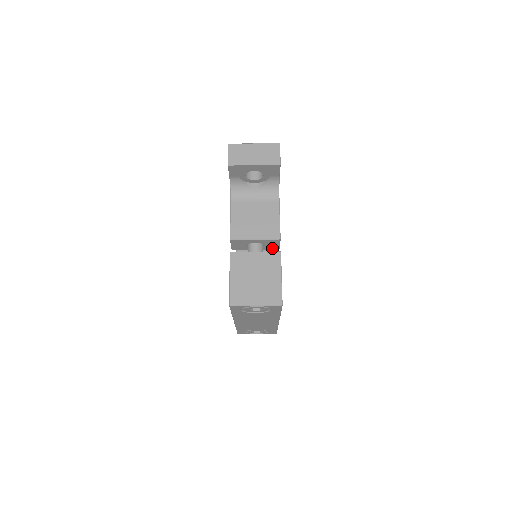
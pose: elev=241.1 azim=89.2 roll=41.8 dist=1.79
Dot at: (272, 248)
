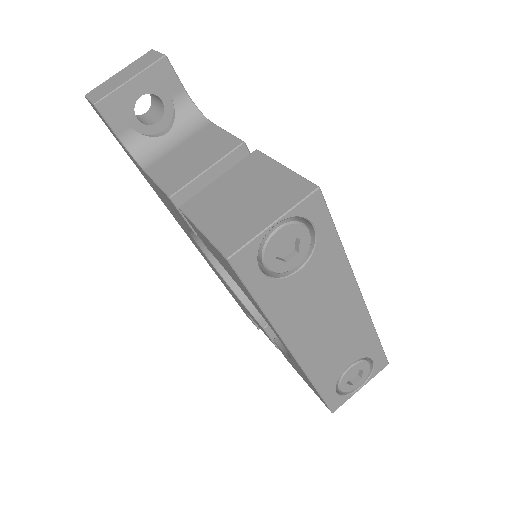
Dot at: occluded
